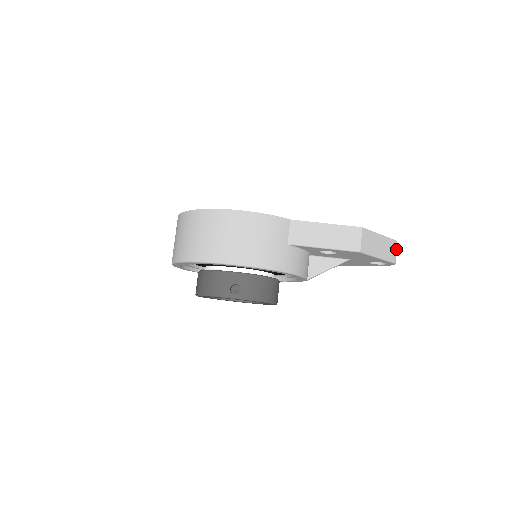
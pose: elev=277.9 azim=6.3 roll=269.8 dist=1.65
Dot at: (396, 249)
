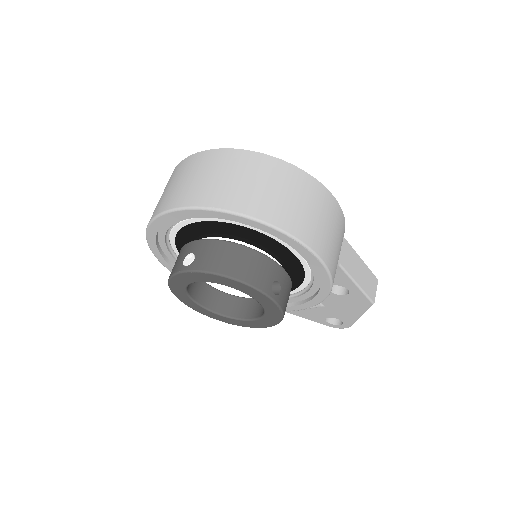
Dot at: occluded
